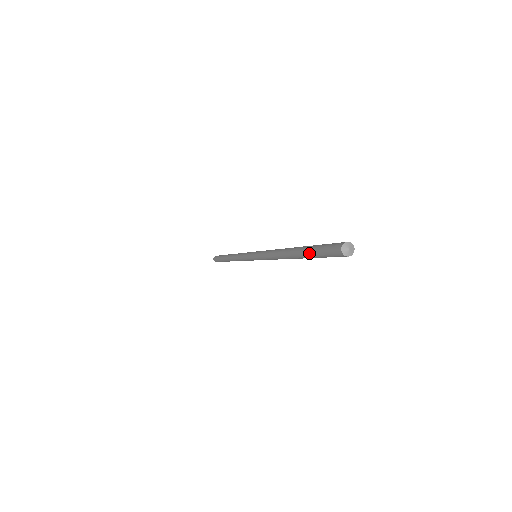
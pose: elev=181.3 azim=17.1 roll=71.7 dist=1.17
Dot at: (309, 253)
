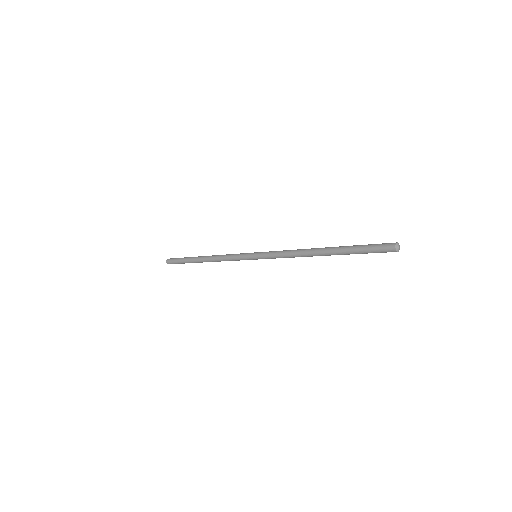
Dot at: occluded
